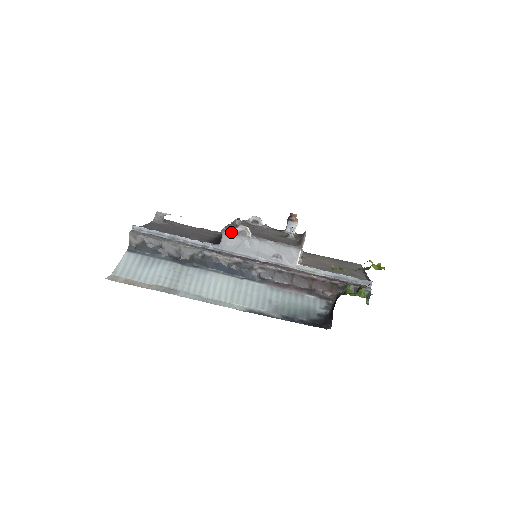
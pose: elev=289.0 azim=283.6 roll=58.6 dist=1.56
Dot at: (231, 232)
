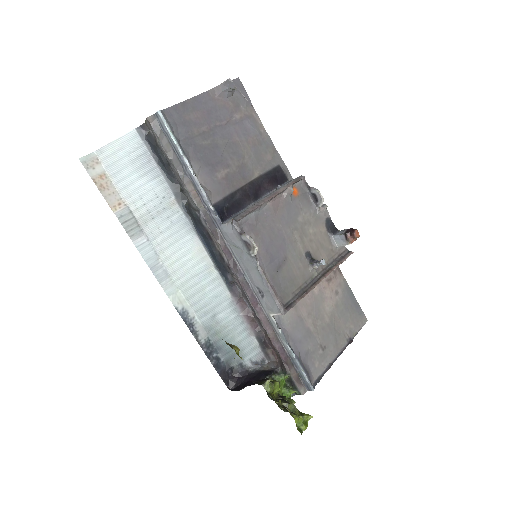
Dot at: (239, 232)
